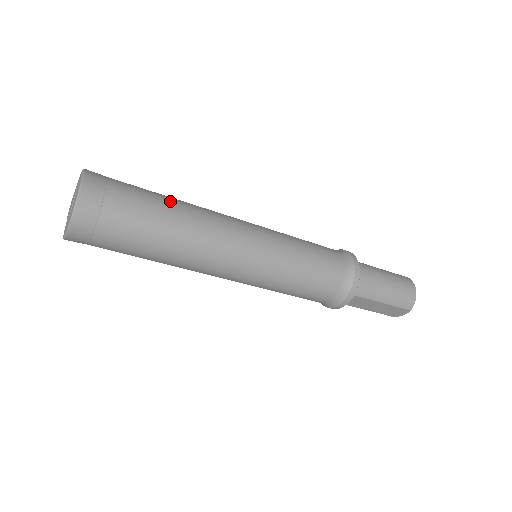
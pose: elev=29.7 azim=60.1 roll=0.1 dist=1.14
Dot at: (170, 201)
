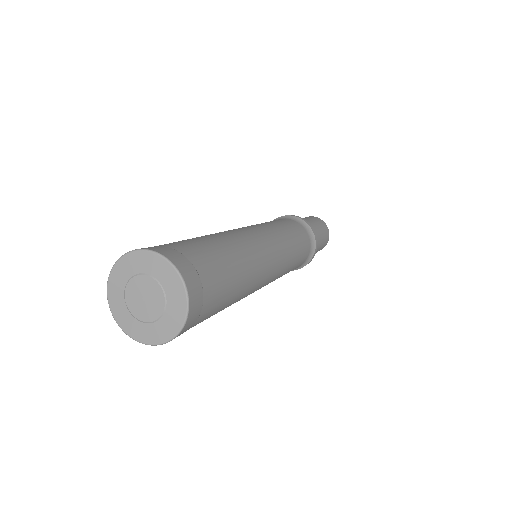
Dot at: (236, 261)
